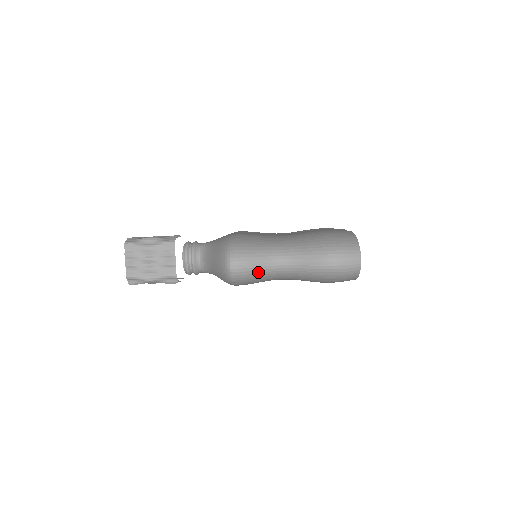
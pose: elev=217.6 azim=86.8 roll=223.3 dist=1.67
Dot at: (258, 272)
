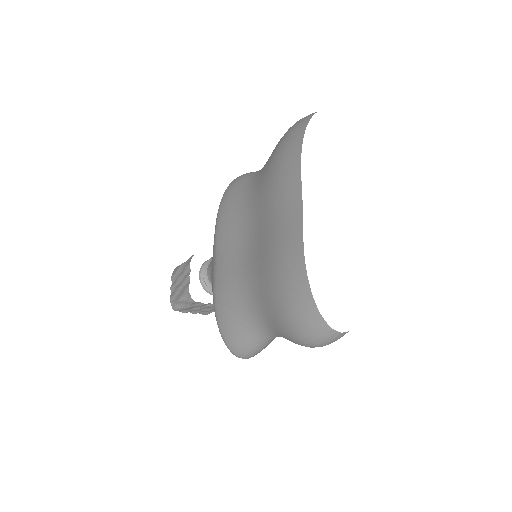
Dot at: (268, 344)
